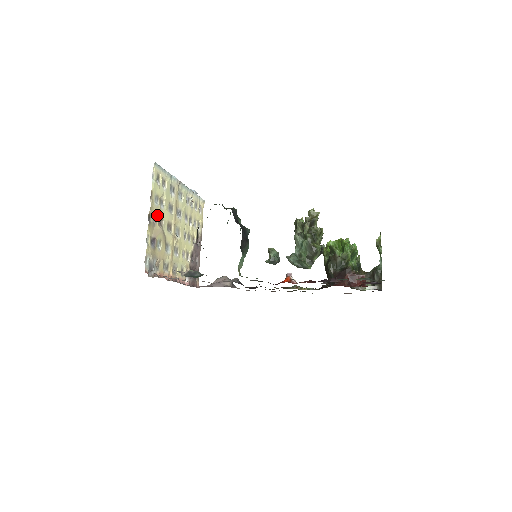
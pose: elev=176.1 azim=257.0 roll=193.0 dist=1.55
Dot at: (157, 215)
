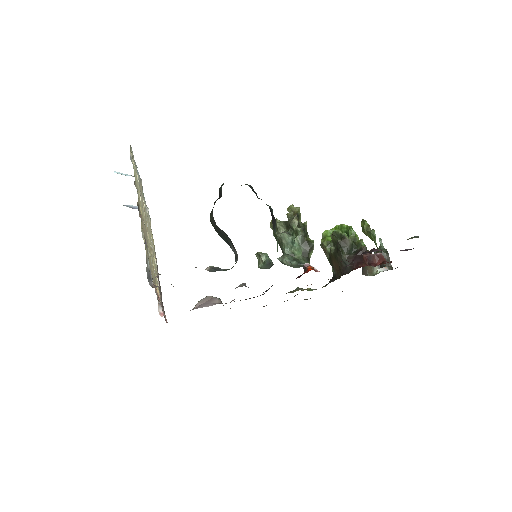
Dot at: (140, 210)
